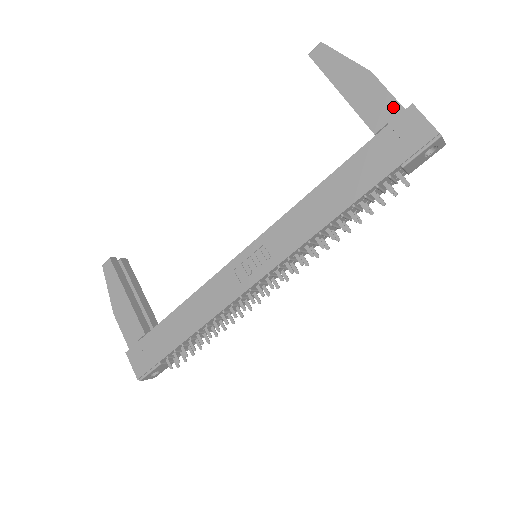
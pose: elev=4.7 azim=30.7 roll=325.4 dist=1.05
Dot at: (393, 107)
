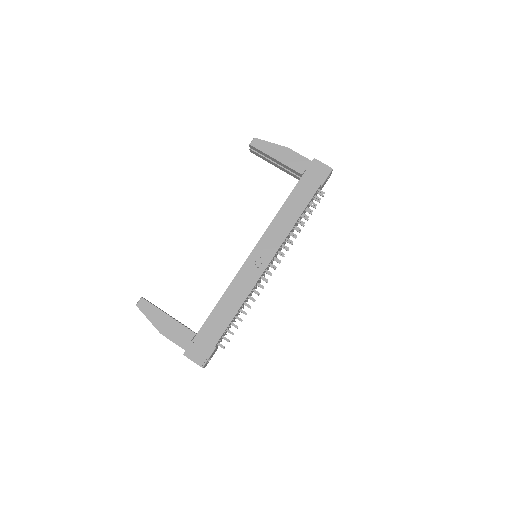
Dot at: (306, 161)
